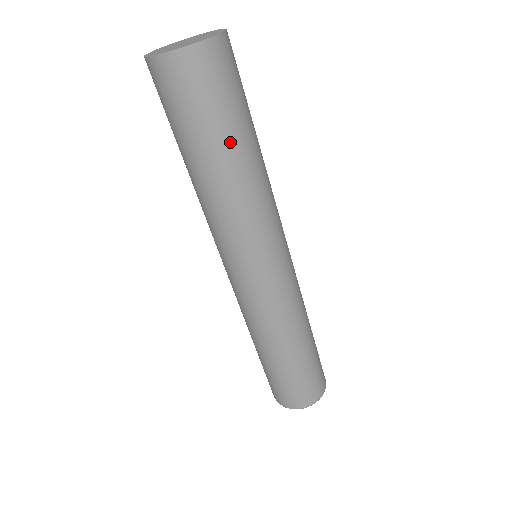
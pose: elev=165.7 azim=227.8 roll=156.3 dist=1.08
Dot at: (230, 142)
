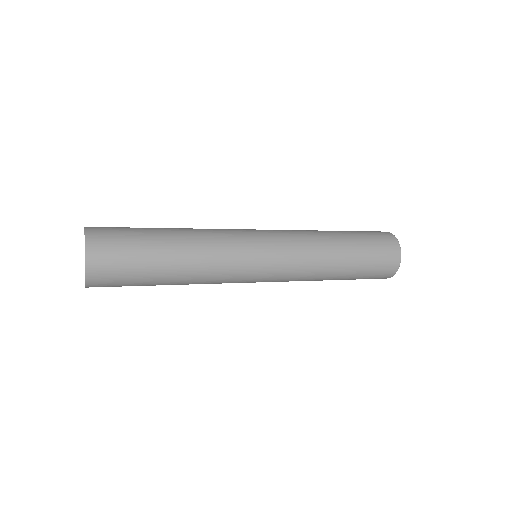
Dot at: (157, 281)
